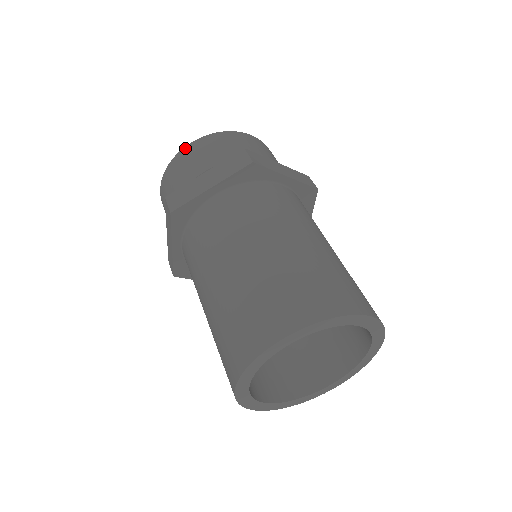
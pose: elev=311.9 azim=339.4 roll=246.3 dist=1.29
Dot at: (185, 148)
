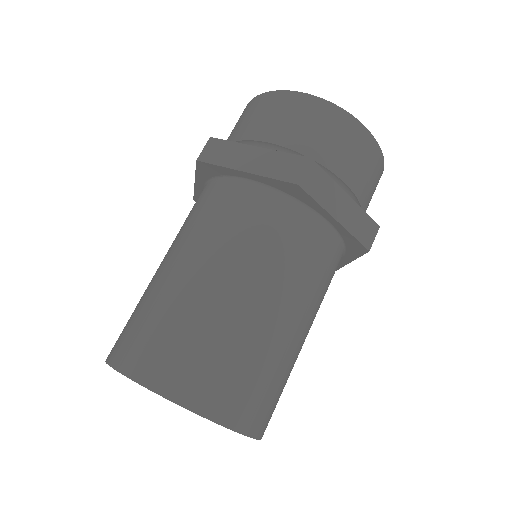
Dot at: occluded
